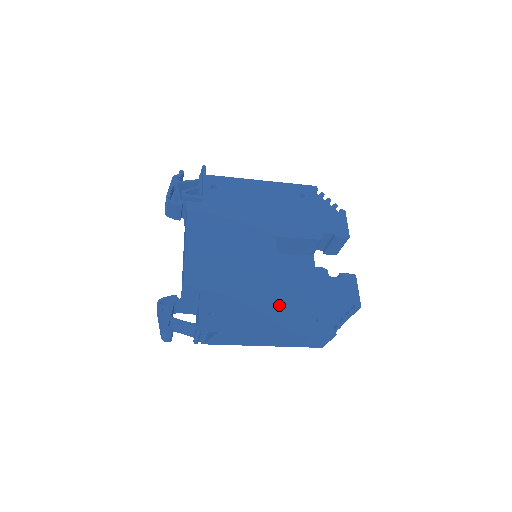
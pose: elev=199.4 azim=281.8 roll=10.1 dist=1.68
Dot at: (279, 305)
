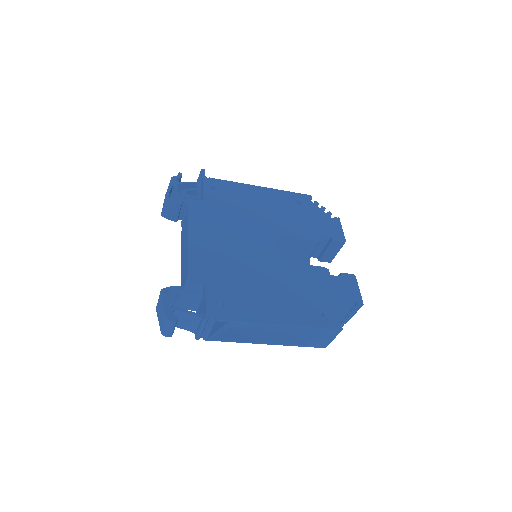
Dot at: (285, 299)
